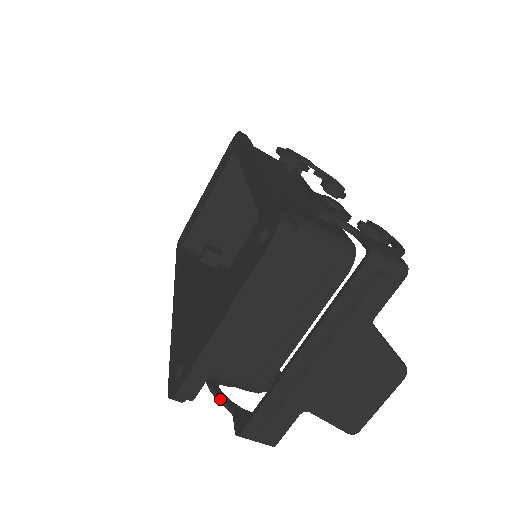
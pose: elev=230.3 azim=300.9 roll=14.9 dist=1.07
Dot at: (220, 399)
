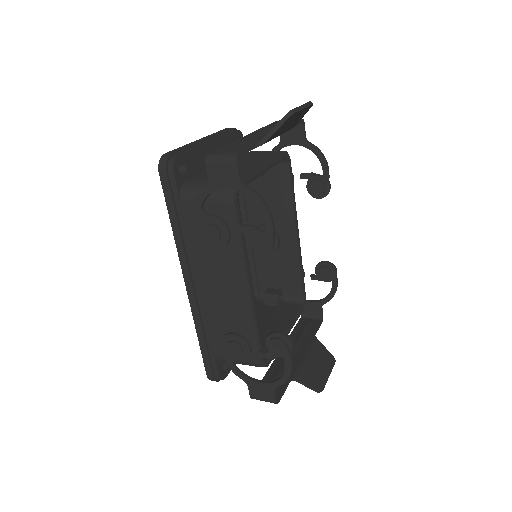
Dot at: occluded
